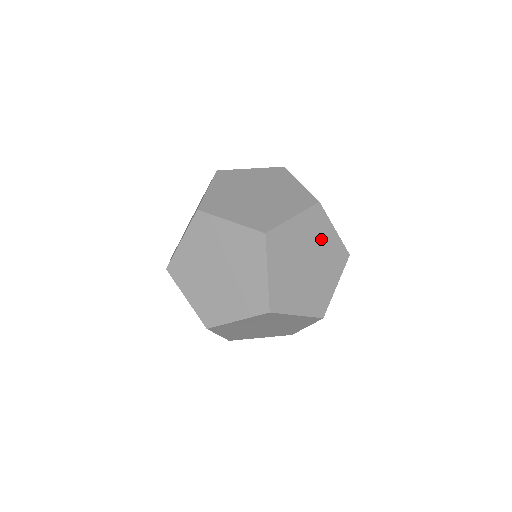
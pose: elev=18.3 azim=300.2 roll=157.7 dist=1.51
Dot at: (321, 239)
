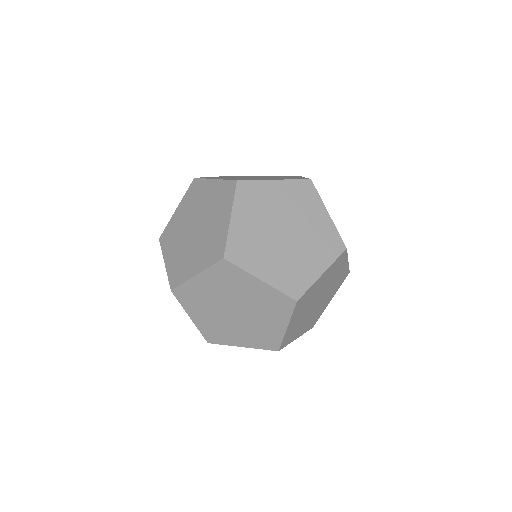
Dot at: occluded
